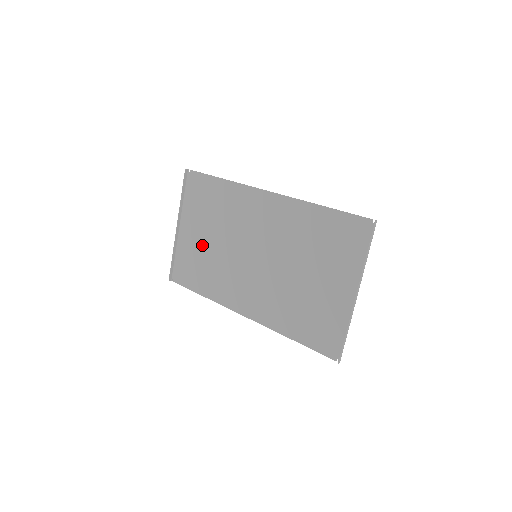
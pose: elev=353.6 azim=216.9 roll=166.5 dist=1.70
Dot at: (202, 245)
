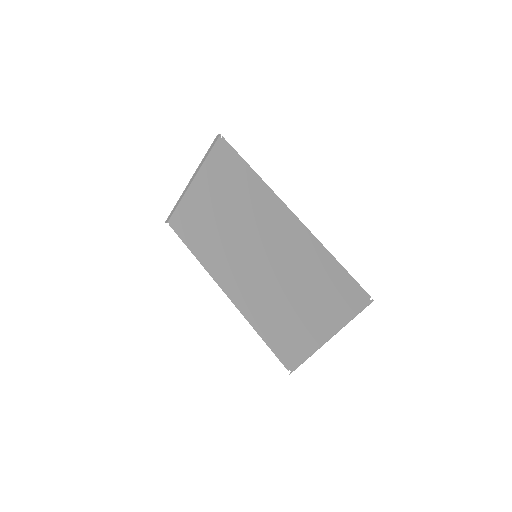
Dot at: (209, 213)
